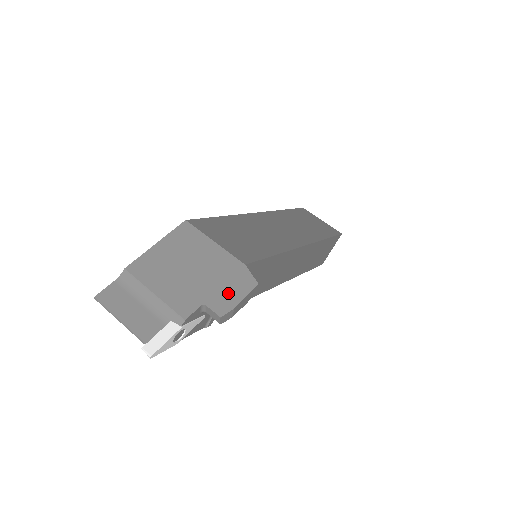
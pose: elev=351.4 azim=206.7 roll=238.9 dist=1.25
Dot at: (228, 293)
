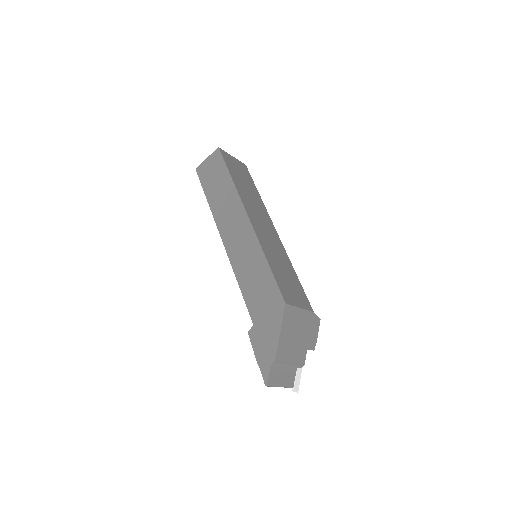
Dot at: (313, 335)
